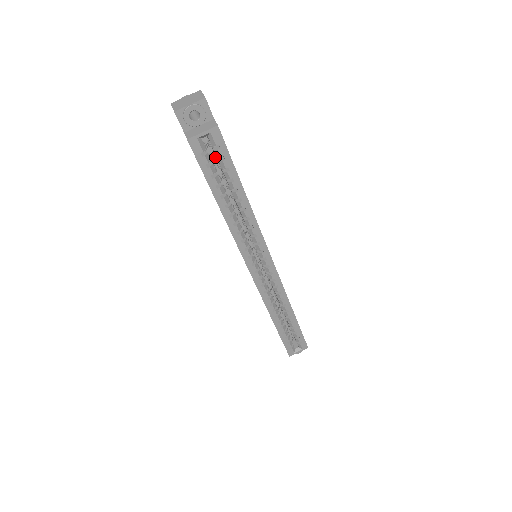
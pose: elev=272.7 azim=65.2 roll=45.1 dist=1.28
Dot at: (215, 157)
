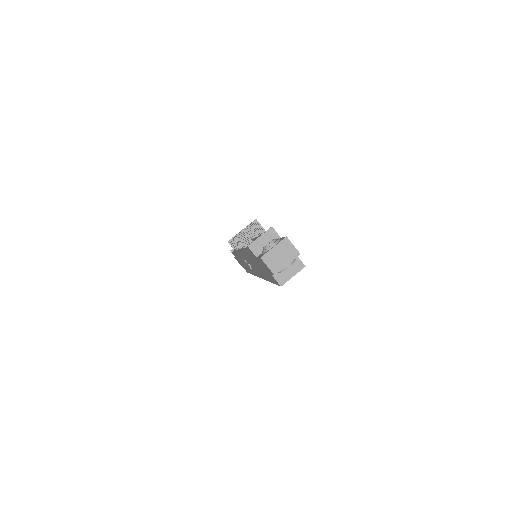
Dot at: occluded
